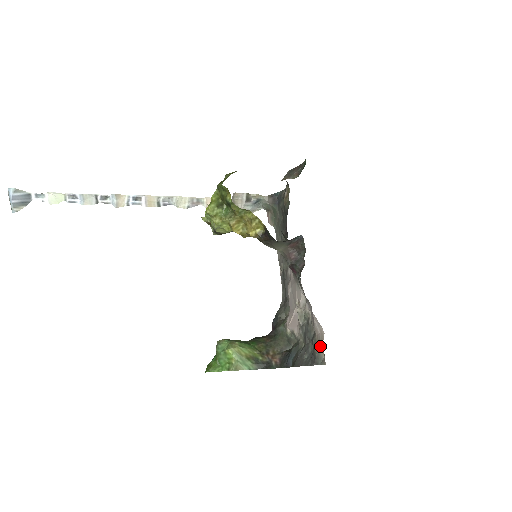
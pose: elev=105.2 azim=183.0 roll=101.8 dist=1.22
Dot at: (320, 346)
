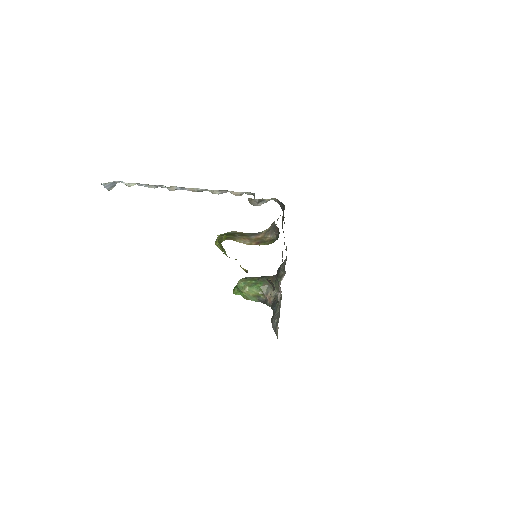
Dot at: (277, 330)
